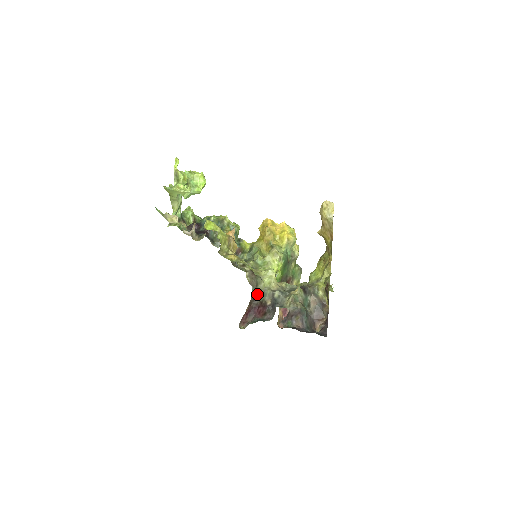
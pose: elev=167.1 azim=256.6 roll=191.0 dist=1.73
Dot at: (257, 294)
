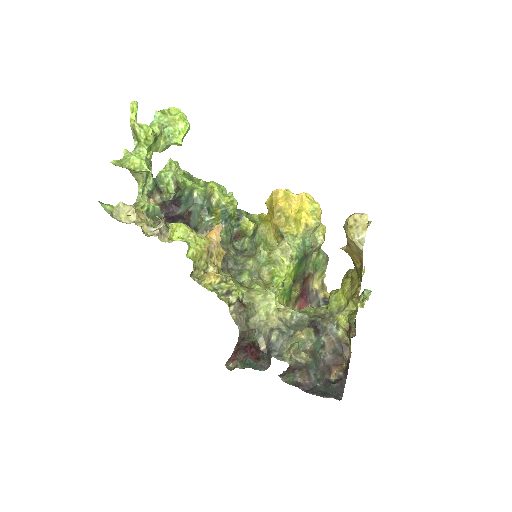
Dot at: (247, 334)
